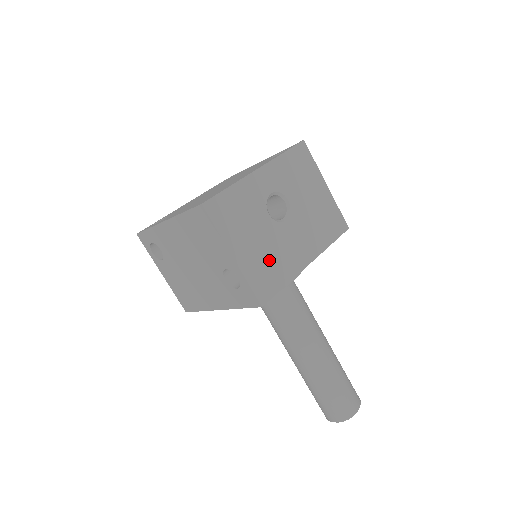
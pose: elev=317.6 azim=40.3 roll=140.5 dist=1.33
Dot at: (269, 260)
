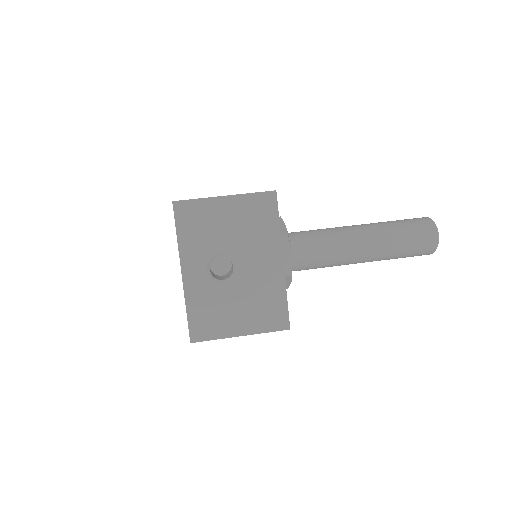
Dot at: (259, 303)
